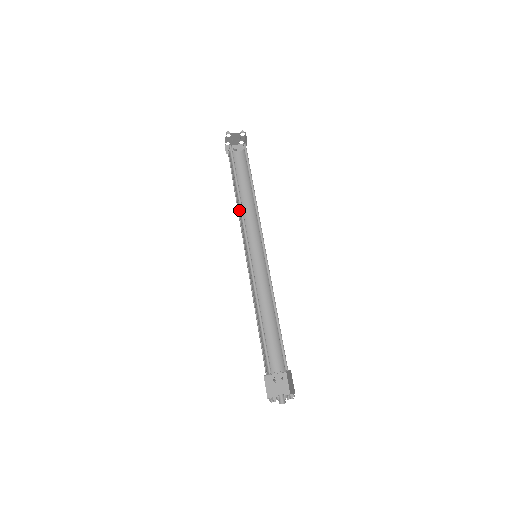
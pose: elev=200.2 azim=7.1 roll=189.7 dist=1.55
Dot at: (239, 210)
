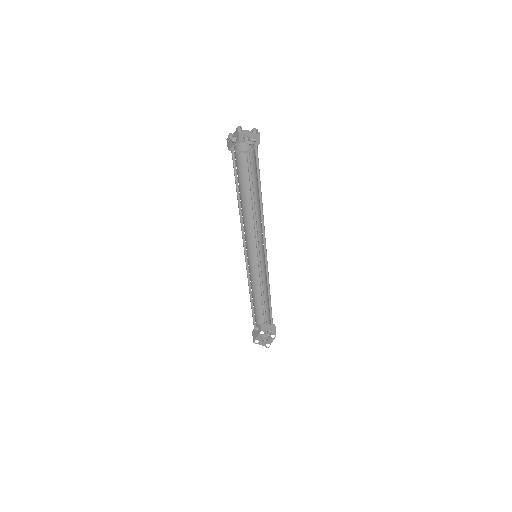
Dot at: occluded
